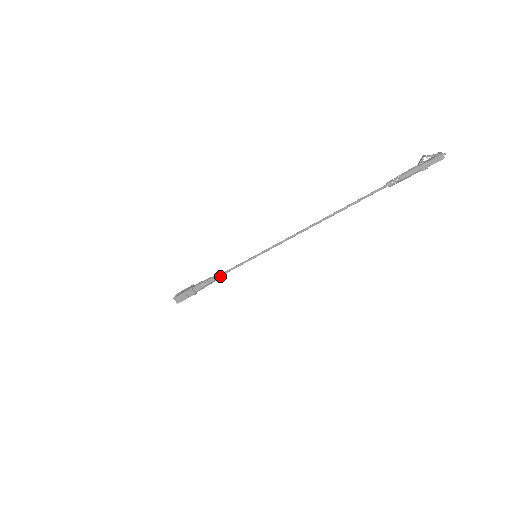
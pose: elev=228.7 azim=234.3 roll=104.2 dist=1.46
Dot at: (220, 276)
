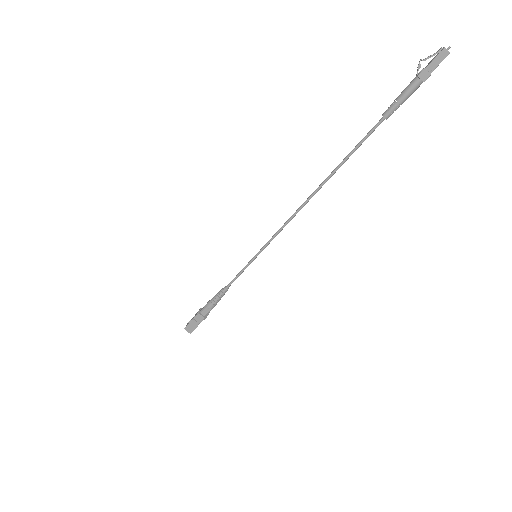
Dot at: (224, 290)
